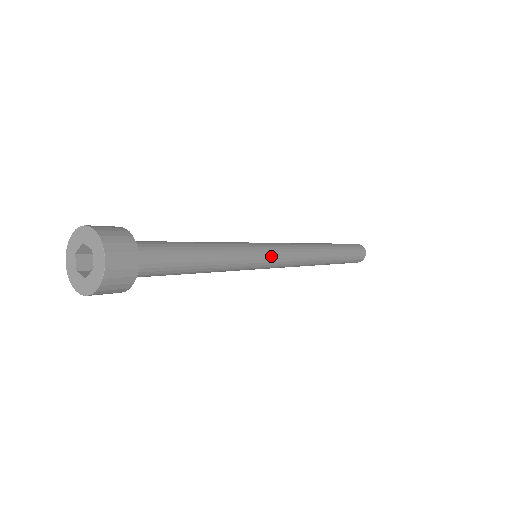
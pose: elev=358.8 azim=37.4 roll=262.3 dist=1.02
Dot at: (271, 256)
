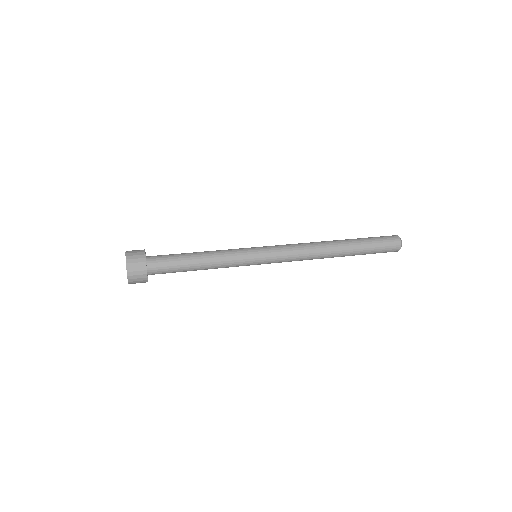
Dot at: (263, 261)
